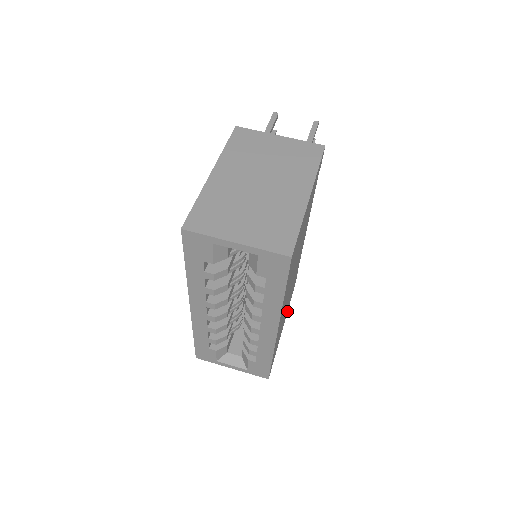
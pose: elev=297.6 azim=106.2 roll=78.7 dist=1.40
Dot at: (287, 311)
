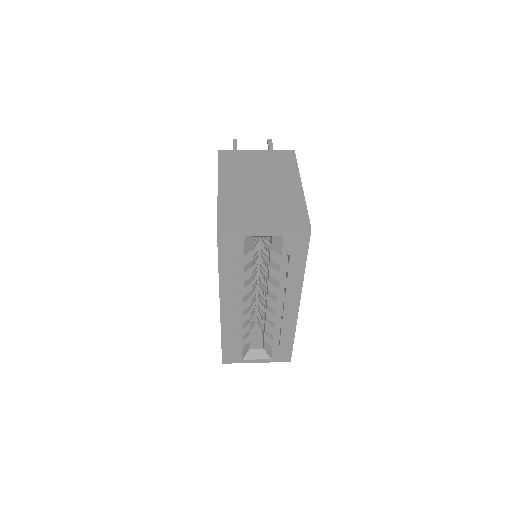
Dot at: occluded
